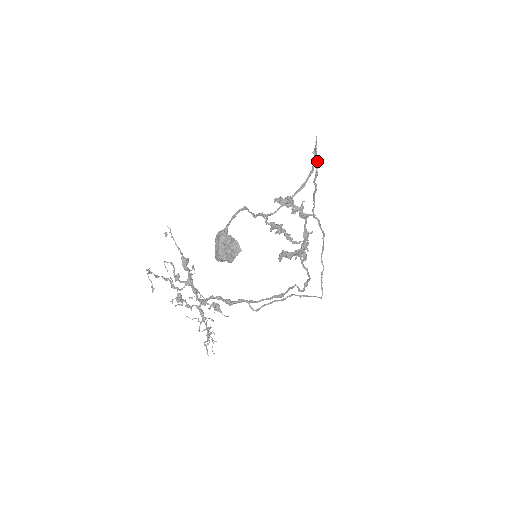
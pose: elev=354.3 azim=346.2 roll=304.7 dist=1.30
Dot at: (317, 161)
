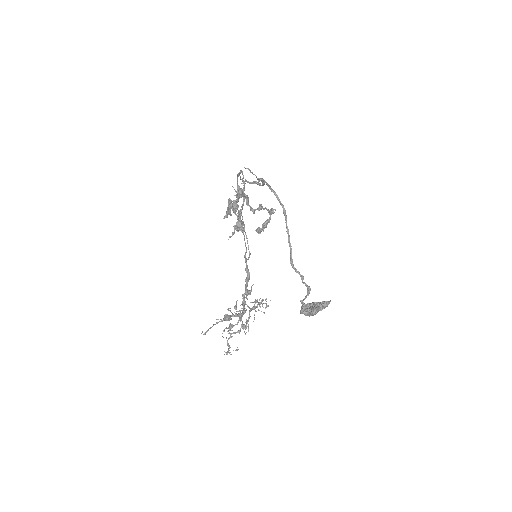
Dot at: occluded
